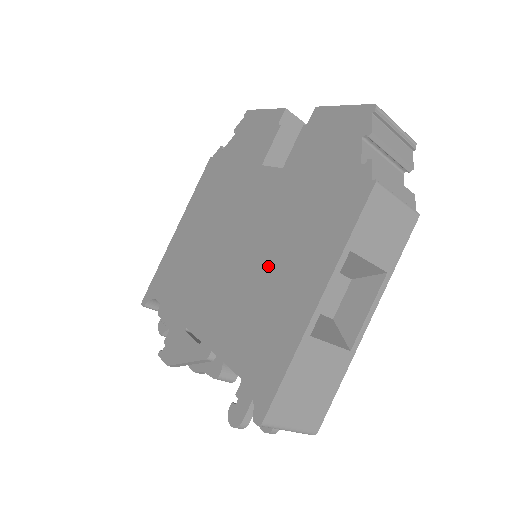
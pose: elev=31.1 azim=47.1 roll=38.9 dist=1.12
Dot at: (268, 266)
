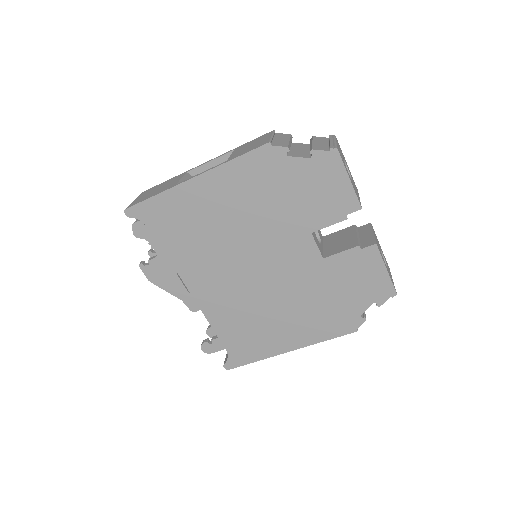
Dot at: (273, 309)
